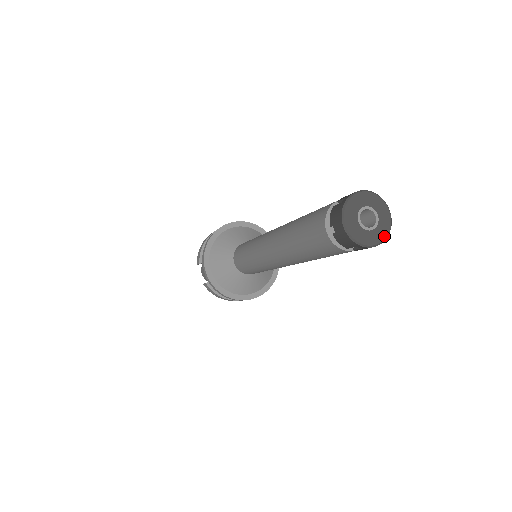
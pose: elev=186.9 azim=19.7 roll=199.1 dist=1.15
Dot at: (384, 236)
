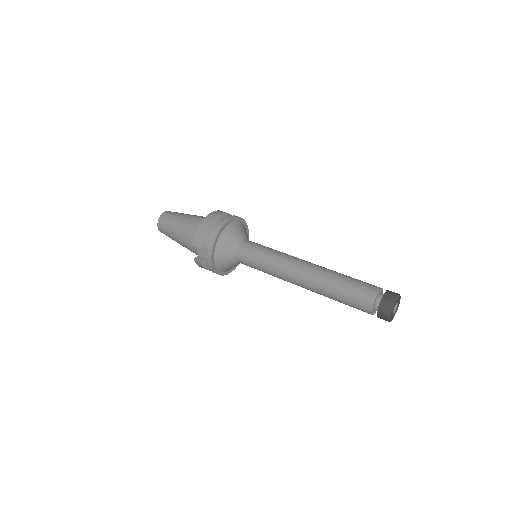
Dot at: occluded
